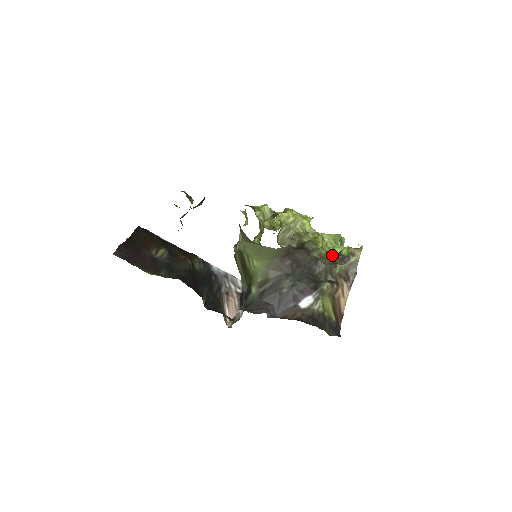
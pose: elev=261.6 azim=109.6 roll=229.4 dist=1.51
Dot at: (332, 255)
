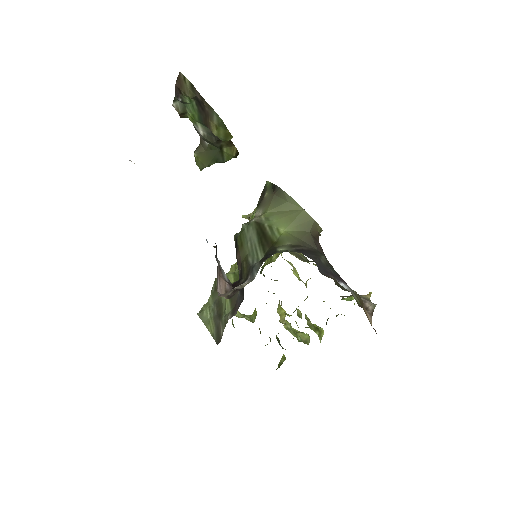
Dot at: occluded
